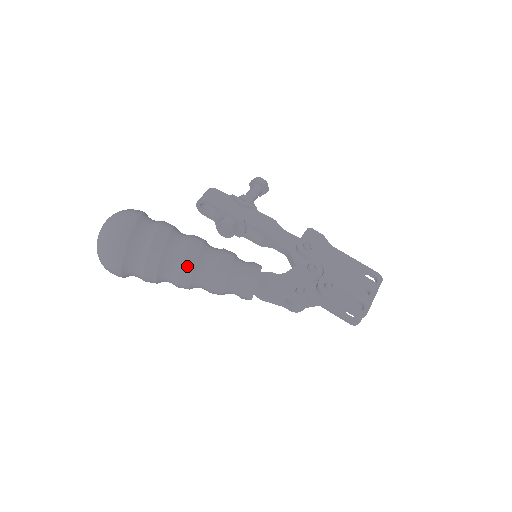
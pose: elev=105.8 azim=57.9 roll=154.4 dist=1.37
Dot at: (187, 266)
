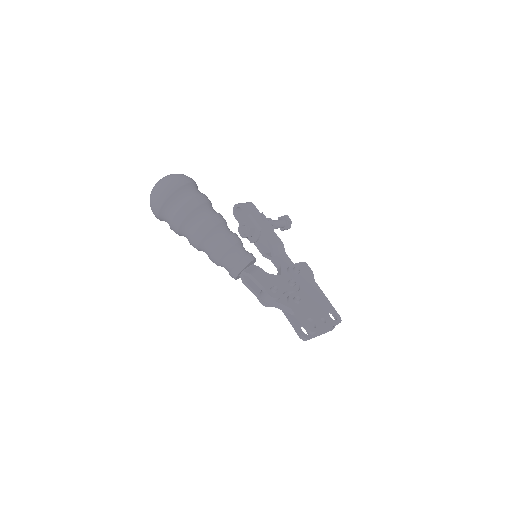
Dot at: (205, 227)
